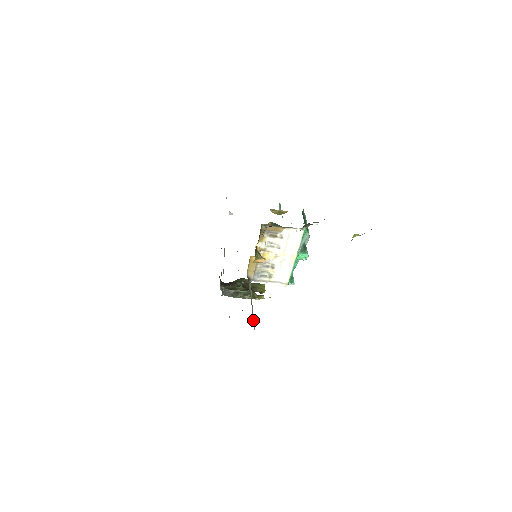
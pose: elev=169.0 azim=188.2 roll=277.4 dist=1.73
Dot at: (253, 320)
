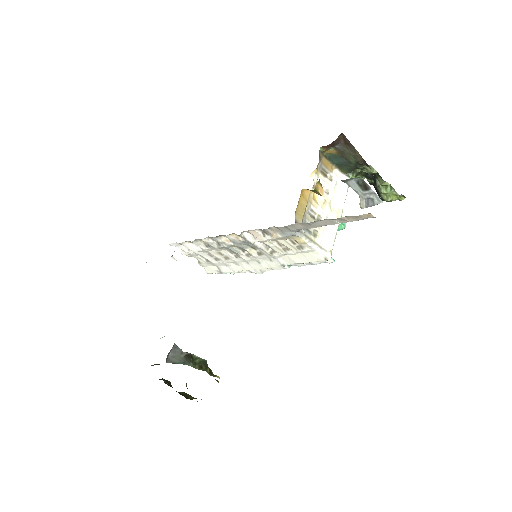
Dot at: occluded
